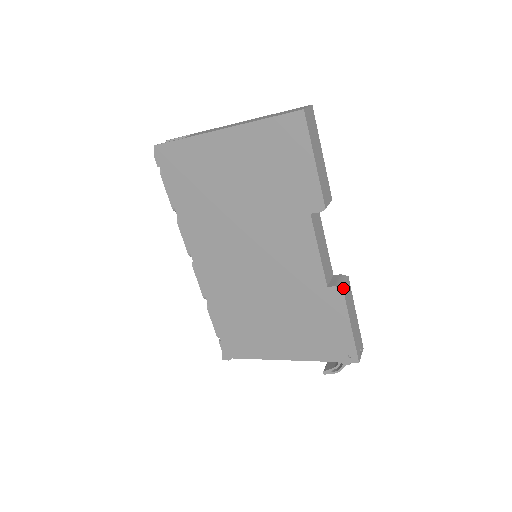
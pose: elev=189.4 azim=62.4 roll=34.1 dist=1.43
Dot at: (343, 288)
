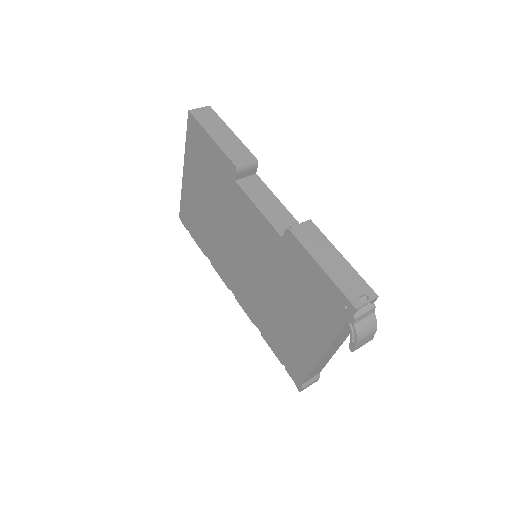
Dot at: (290, 228)
